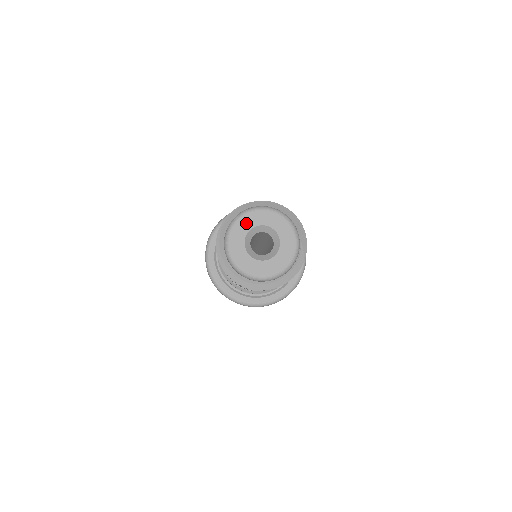
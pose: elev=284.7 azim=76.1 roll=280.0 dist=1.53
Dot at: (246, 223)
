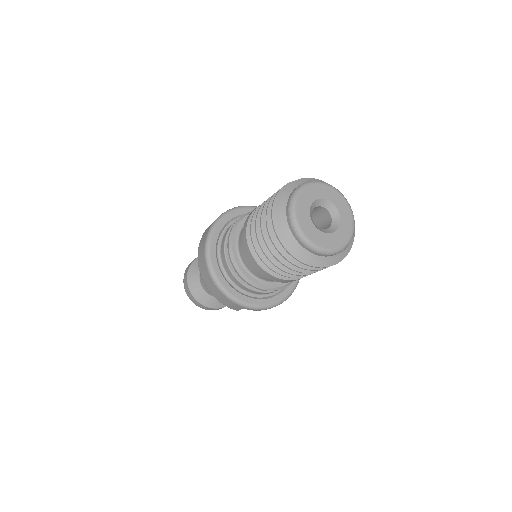
Dot at: (308, 196)
